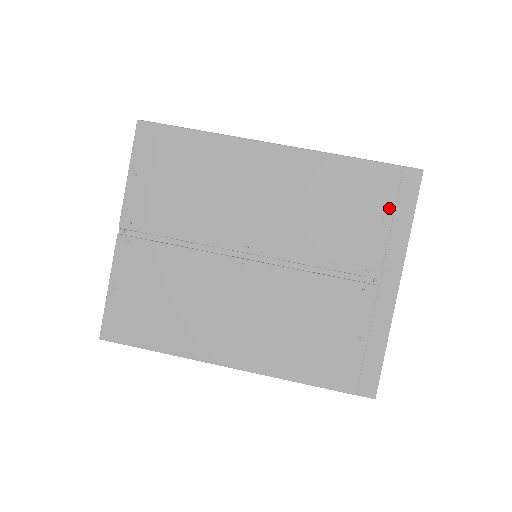
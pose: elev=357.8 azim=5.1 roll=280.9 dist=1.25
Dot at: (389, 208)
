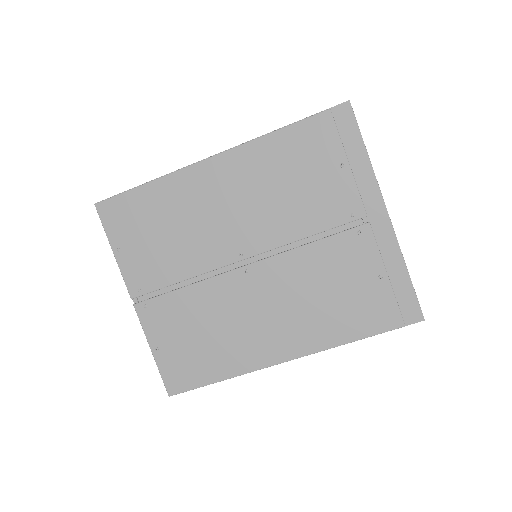
Dot at: (339, 151)
